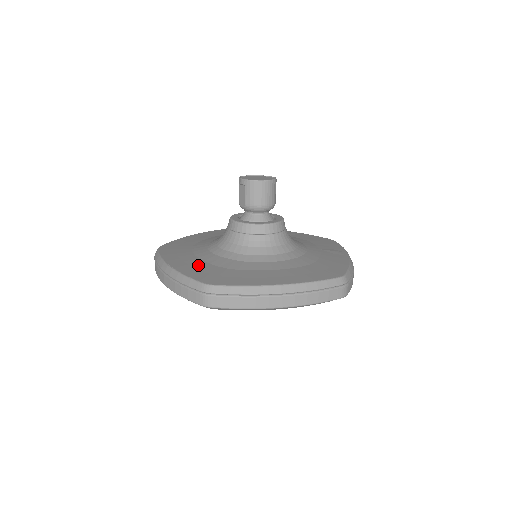
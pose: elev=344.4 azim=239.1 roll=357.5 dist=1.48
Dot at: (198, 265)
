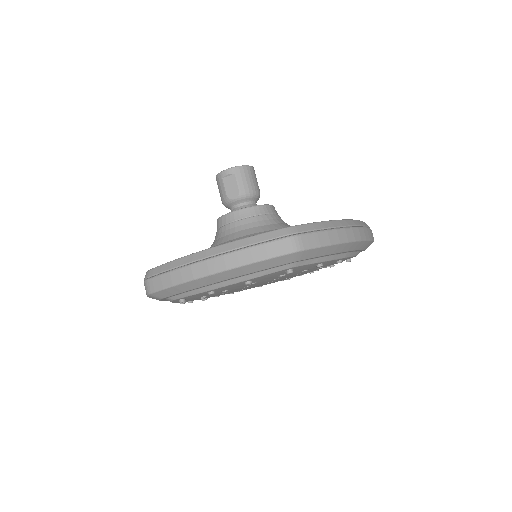
Dot at: occluded
